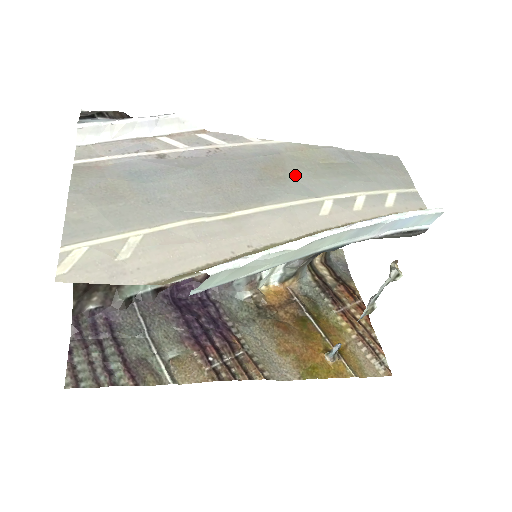
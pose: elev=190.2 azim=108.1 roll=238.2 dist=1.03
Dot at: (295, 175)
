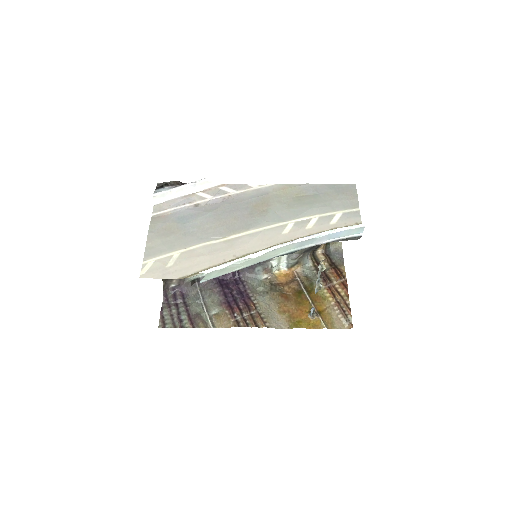
Dot at: (274, 208)
